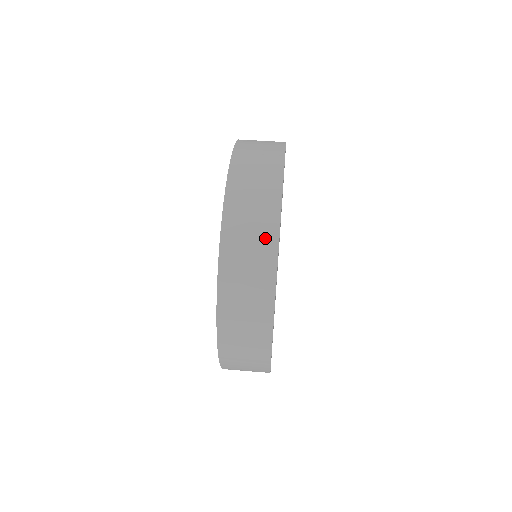
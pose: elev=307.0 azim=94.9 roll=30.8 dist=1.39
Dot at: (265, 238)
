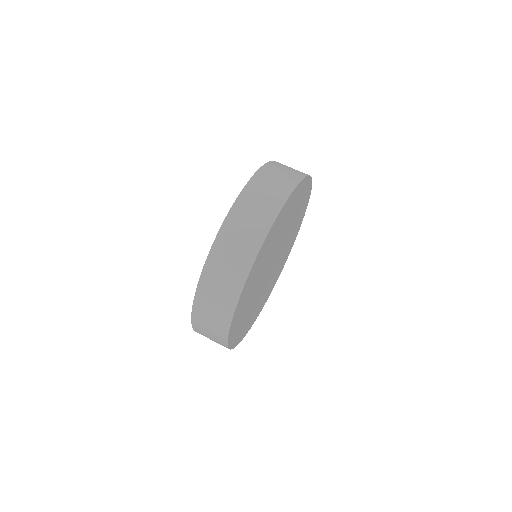
Dot at: (273, 203)
